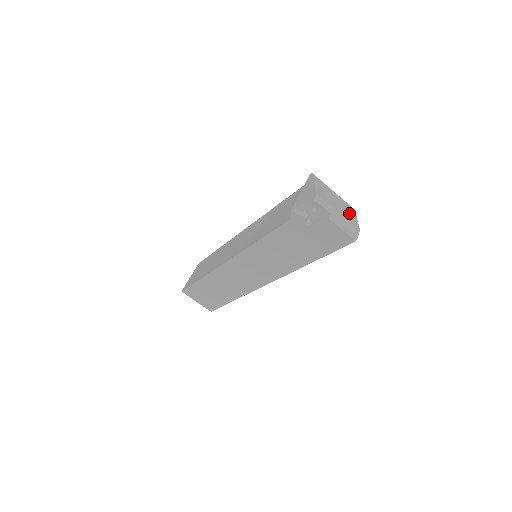
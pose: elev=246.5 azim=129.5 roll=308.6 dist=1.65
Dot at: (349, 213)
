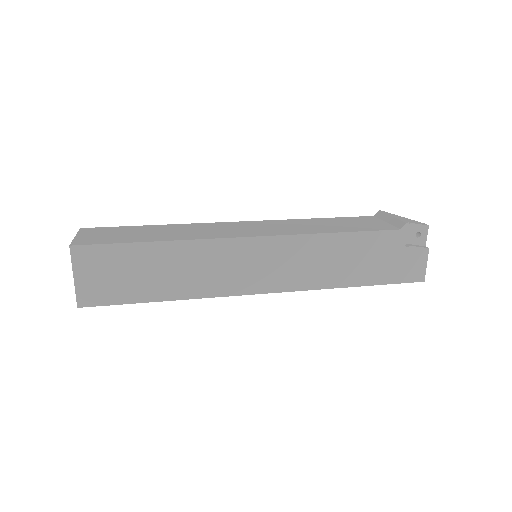
Dot at: occluded
